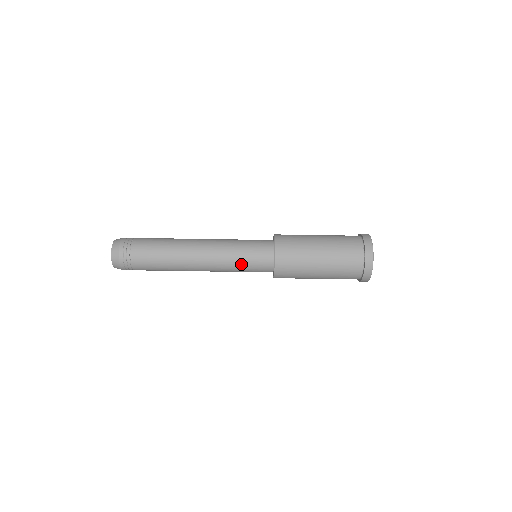
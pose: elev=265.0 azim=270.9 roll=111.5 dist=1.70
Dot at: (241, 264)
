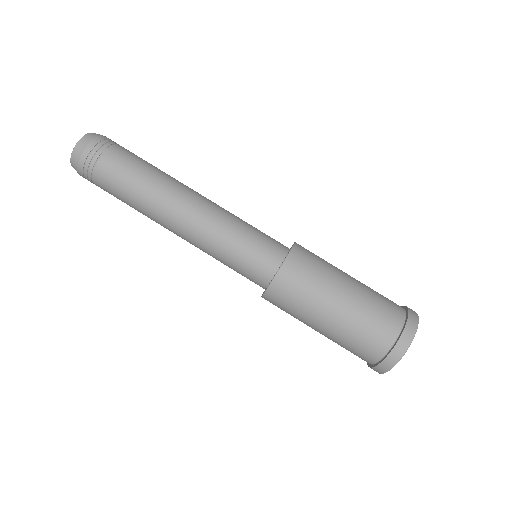
Dot at: (230, 255)
